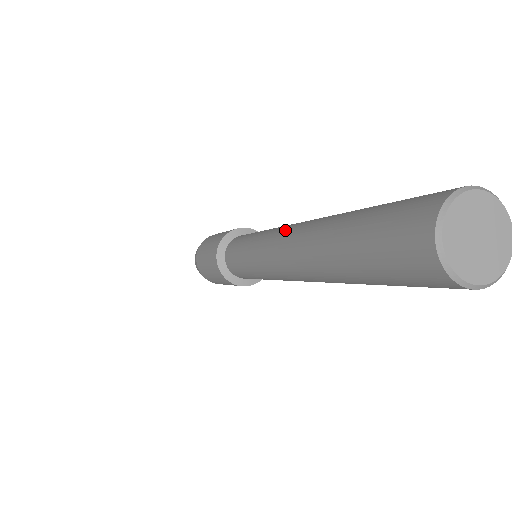
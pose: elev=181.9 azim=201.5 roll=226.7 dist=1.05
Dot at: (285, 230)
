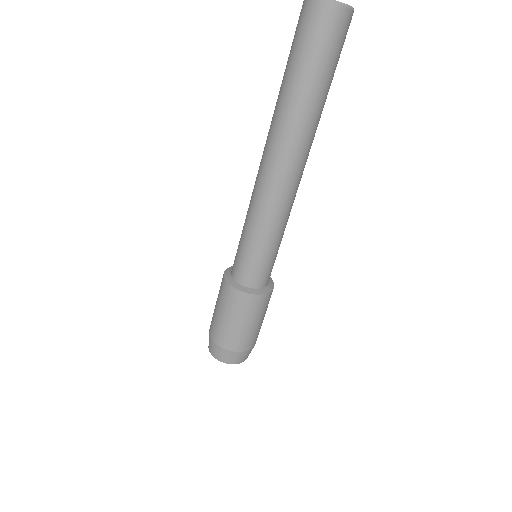
Dot at: occluded
